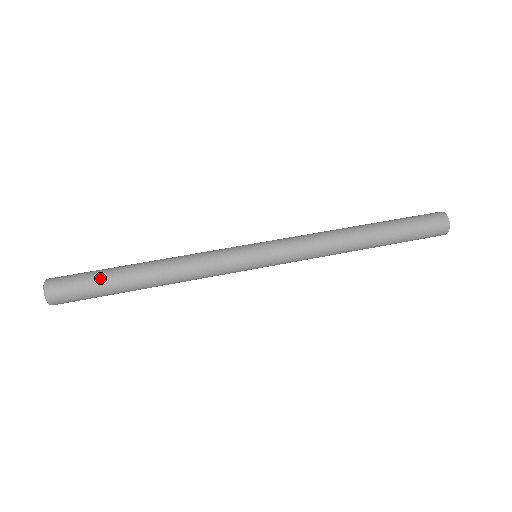
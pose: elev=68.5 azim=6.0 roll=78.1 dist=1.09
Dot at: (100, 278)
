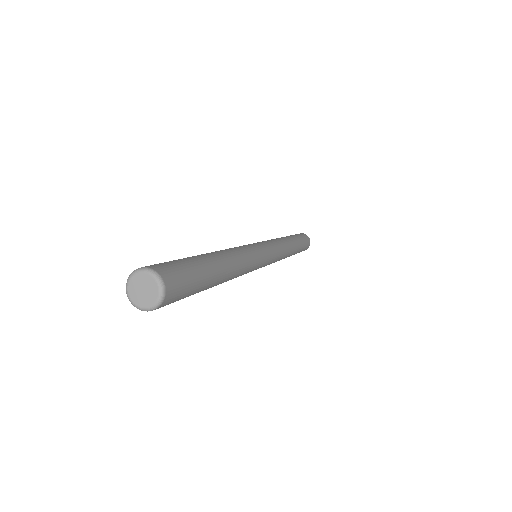
Dot at: (199, 266)
